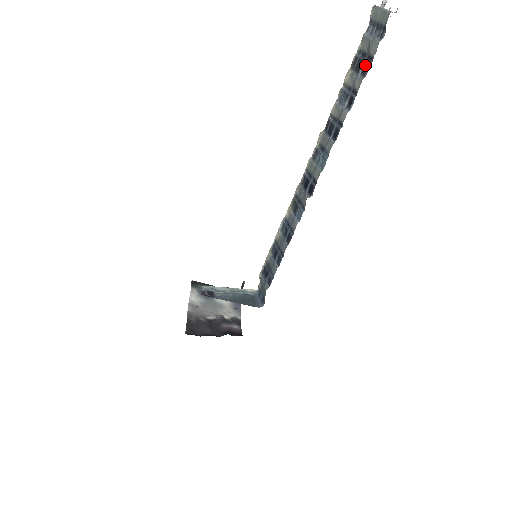
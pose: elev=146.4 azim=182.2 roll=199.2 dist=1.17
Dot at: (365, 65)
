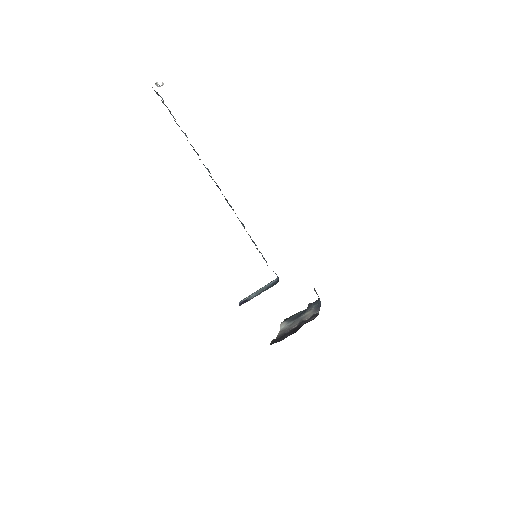
Dot at: occluded
